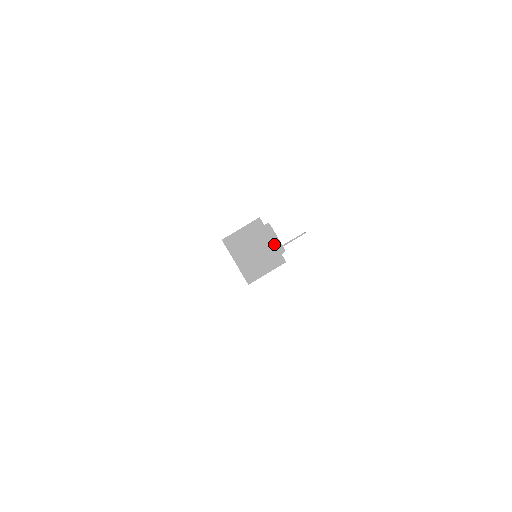
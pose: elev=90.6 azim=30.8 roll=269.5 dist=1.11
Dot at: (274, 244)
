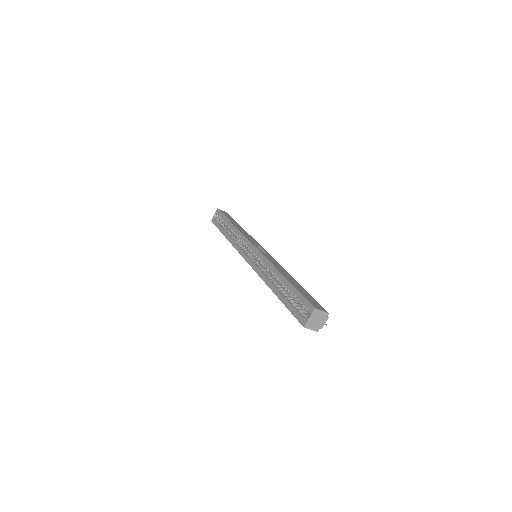
Dot at: (322, 324)
